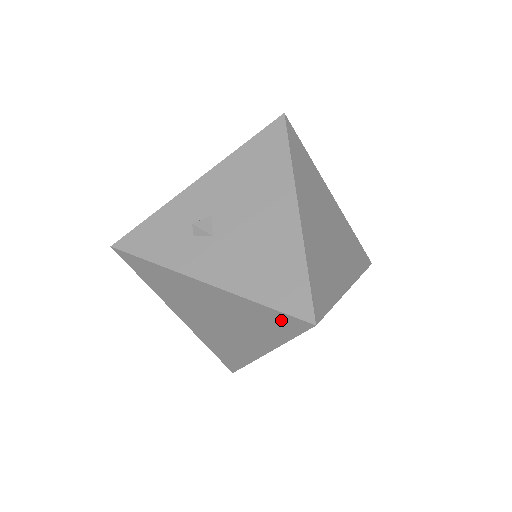
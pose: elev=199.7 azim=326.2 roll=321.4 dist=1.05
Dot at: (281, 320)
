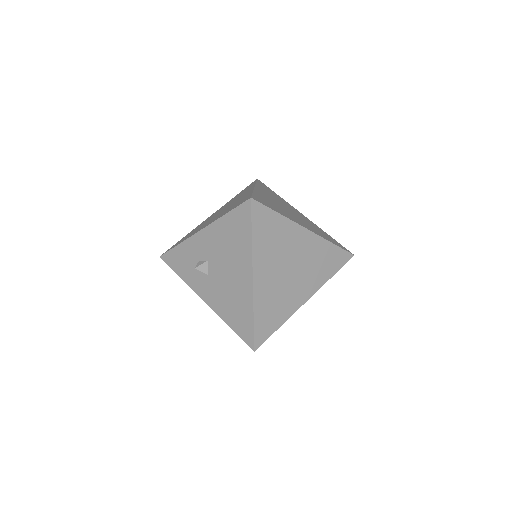
Dot at: occluded
